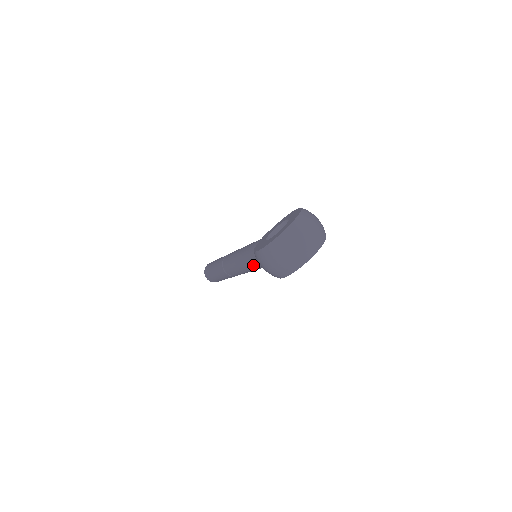
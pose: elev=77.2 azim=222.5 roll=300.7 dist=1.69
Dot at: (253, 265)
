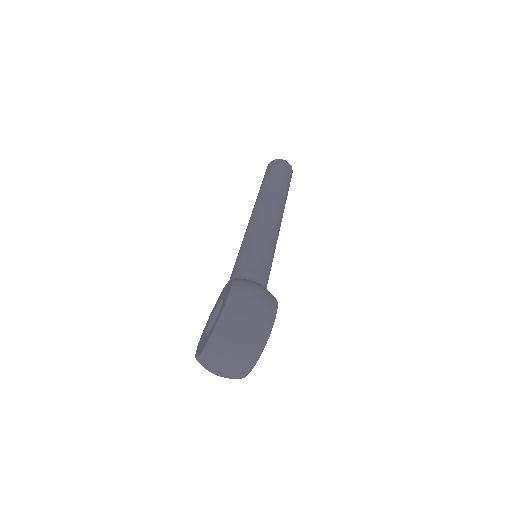
Dot at: occluded
